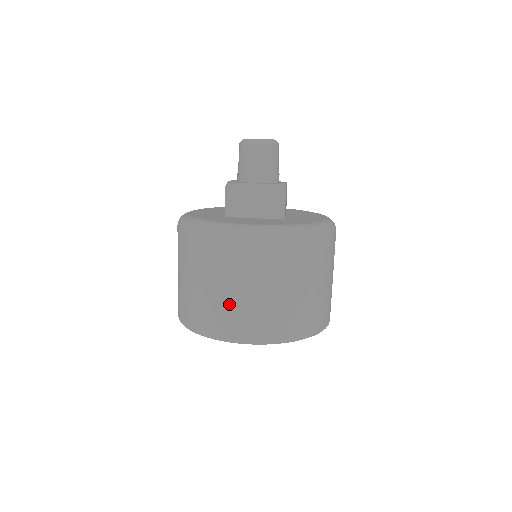
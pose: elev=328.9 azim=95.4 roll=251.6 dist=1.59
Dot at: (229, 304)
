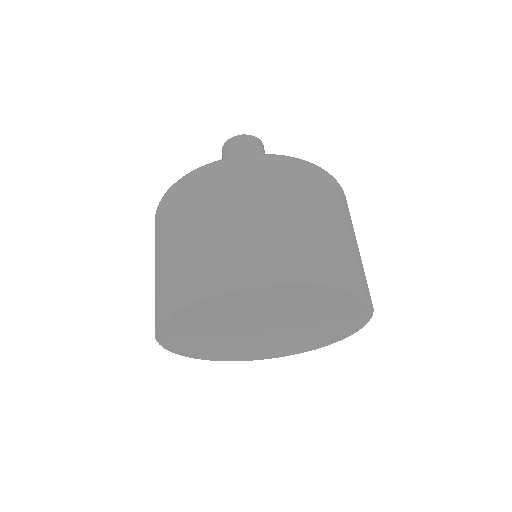
Dot at: (311, 233)
